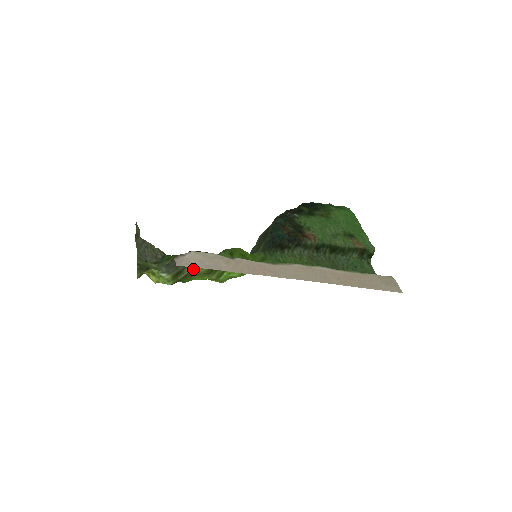
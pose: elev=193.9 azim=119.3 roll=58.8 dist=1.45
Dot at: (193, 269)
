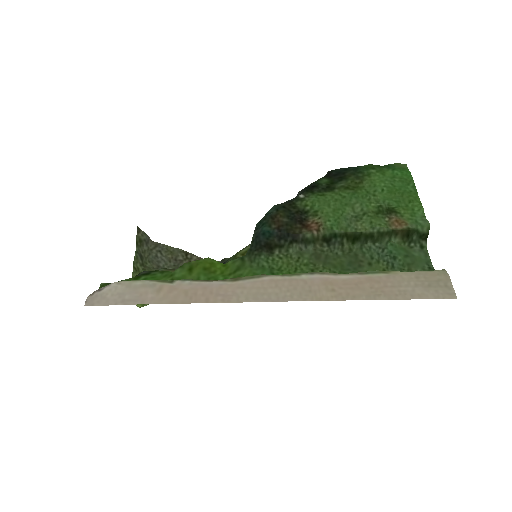
Dot at: occluded
